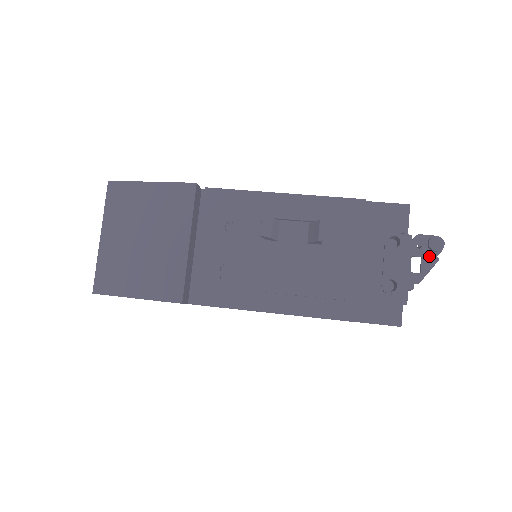
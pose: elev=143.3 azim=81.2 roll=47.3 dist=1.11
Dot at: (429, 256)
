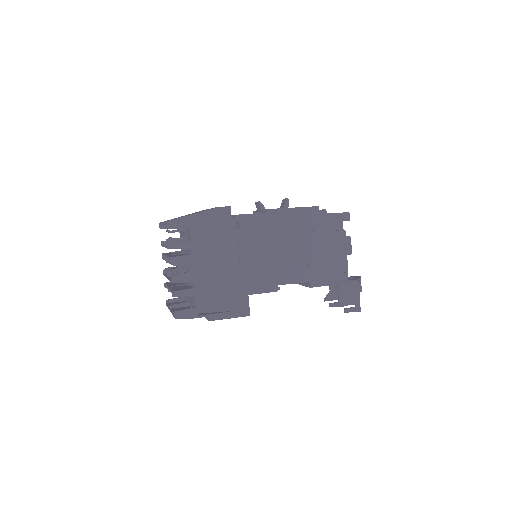
Dot at: (354, 276)
